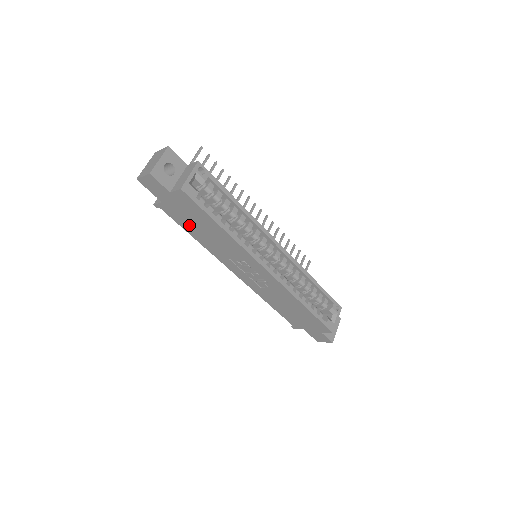
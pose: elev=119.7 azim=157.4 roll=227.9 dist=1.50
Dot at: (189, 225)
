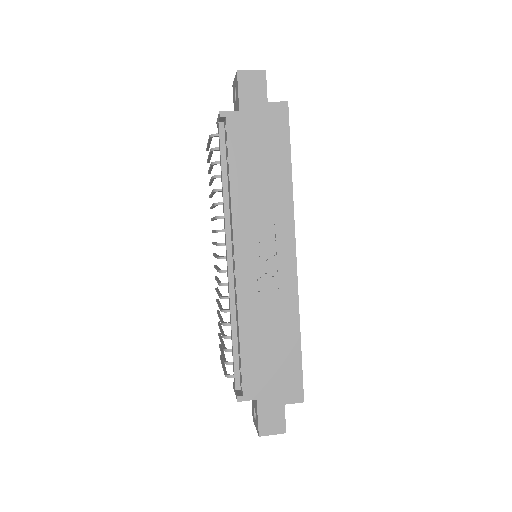
Dot at: (244, 155)
